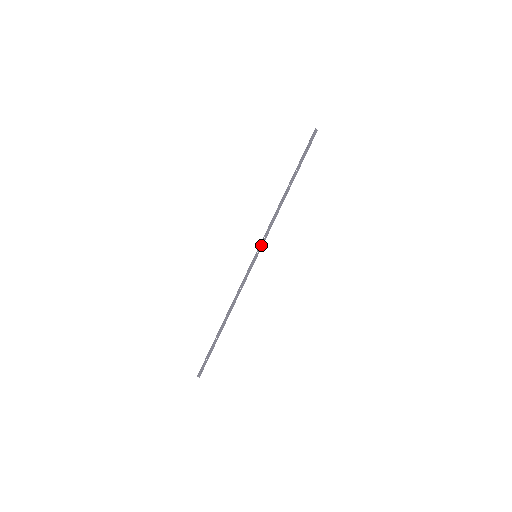
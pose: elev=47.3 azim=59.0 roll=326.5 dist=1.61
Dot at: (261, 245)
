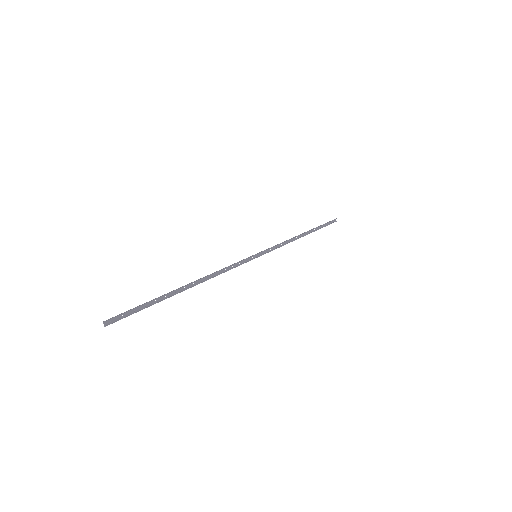
Dot at: (265, 252)
